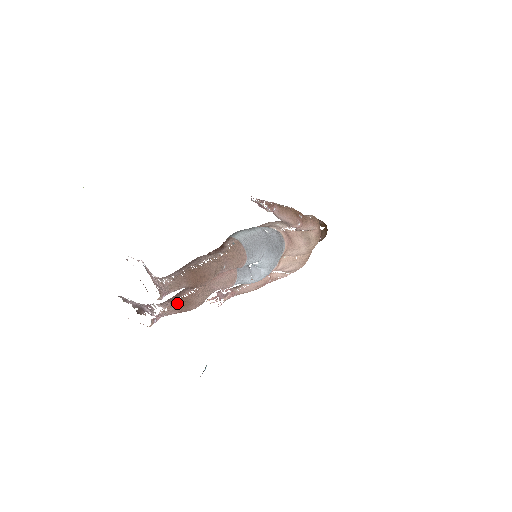
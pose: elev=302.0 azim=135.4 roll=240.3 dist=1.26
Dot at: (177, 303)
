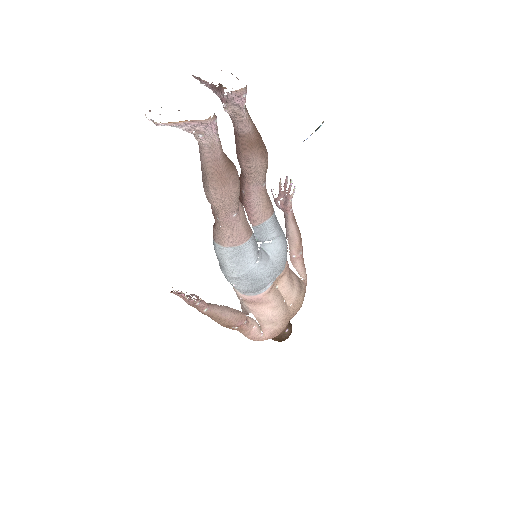
Dot at: (224, 153)
